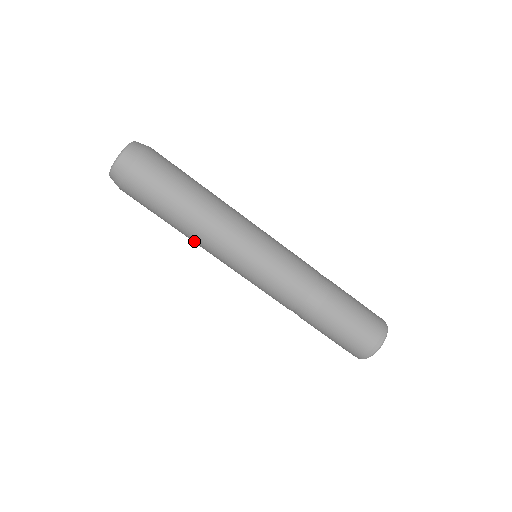
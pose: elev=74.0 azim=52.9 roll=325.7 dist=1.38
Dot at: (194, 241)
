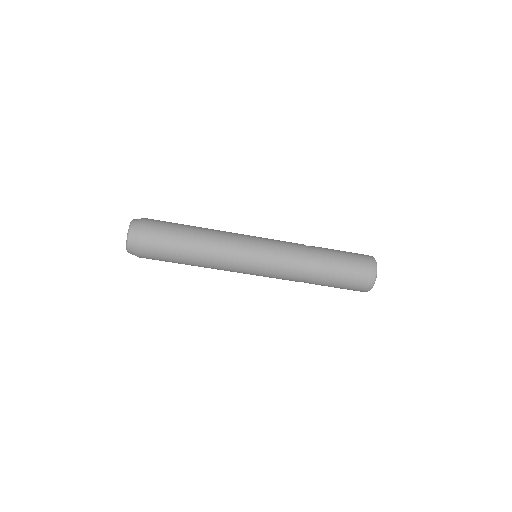
Dot at: occluded
